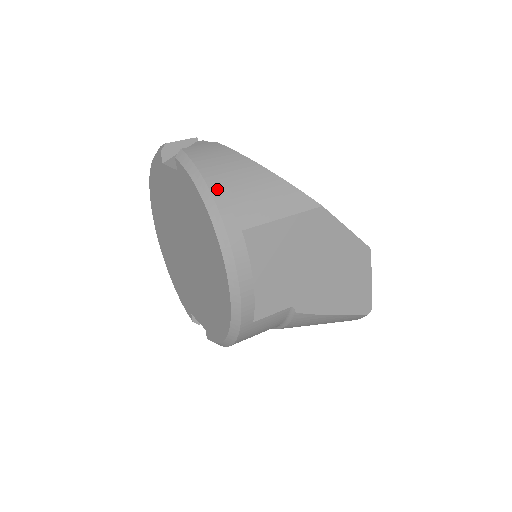
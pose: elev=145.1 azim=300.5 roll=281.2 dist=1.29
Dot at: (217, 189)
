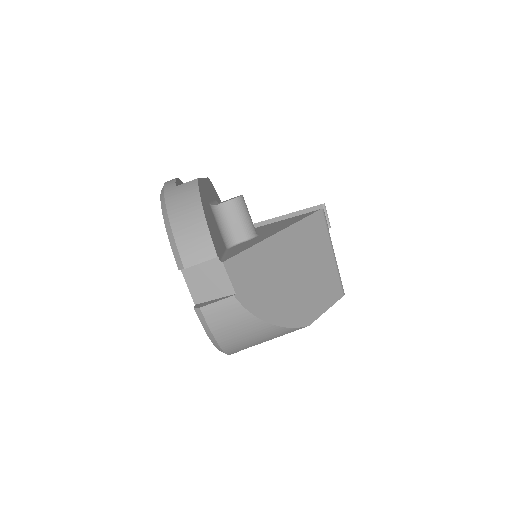
Dot at: (226, 345)
